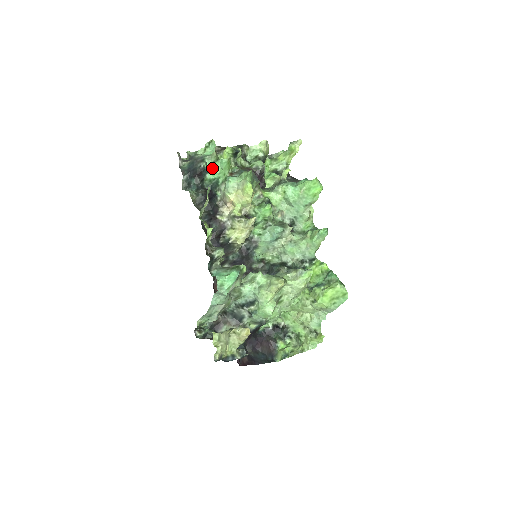
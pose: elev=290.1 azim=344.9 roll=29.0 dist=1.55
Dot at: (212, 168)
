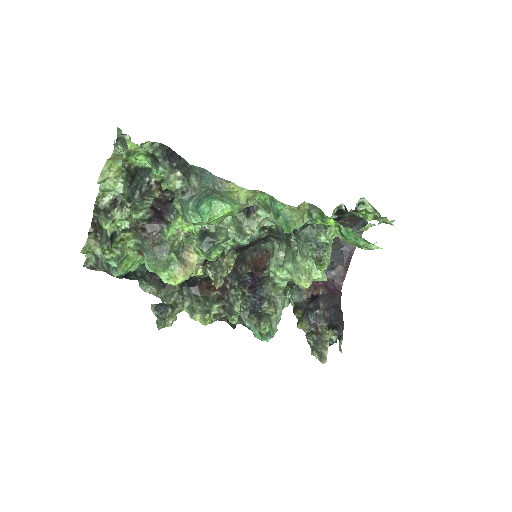
Dot at: occluded
